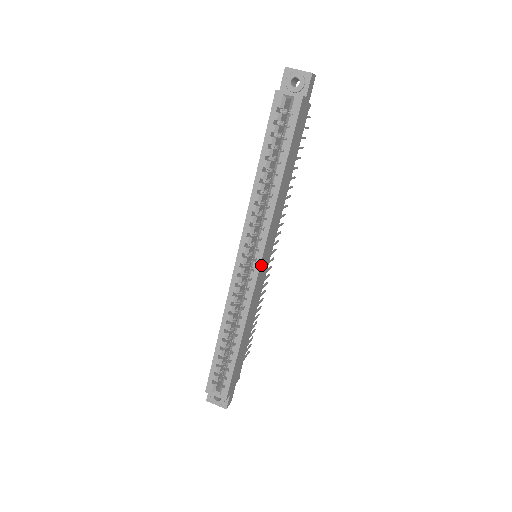
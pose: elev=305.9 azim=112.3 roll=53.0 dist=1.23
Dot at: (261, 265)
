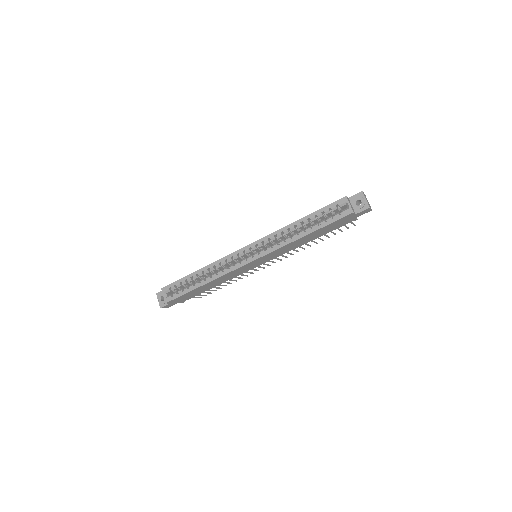
Dot at: (253, 262)
